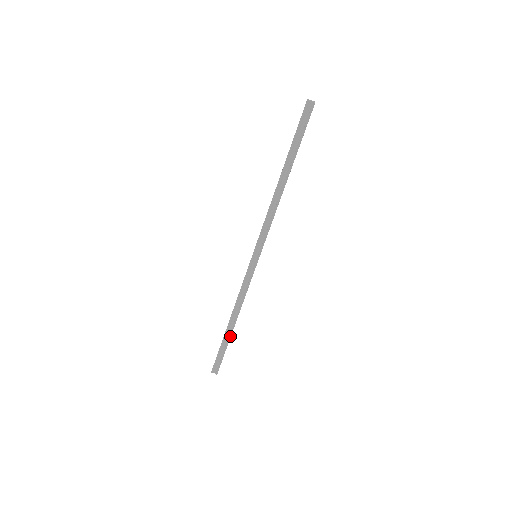
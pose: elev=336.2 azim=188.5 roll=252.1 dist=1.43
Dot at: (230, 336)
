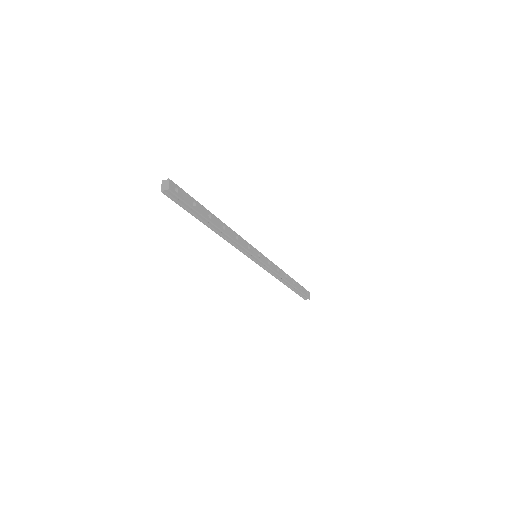
Dot at: (294, 287)
